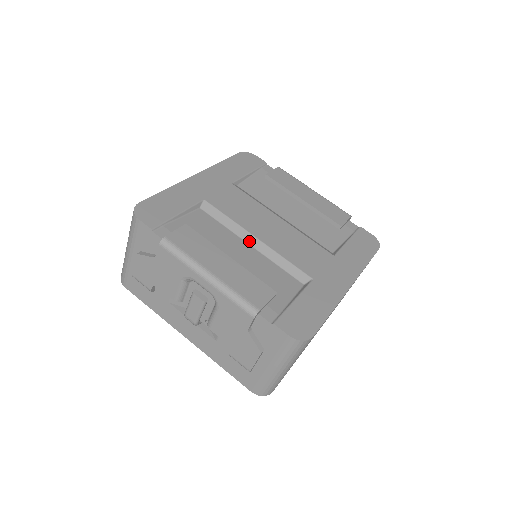
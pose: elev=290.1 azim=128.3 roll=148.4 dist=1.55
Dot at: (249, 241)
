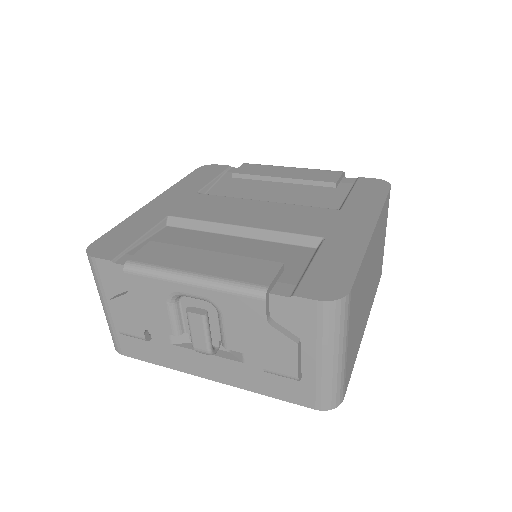
Dot at: (234, 233)
